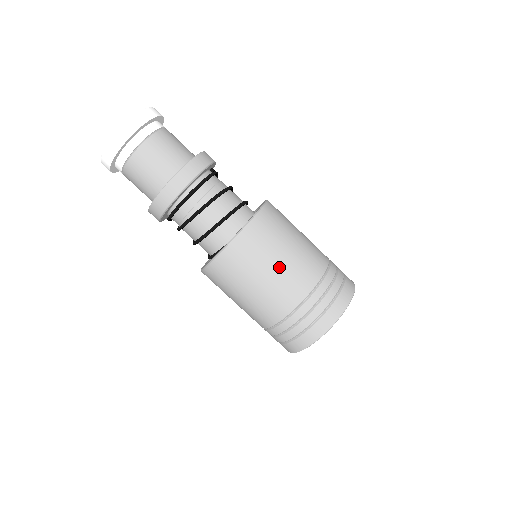
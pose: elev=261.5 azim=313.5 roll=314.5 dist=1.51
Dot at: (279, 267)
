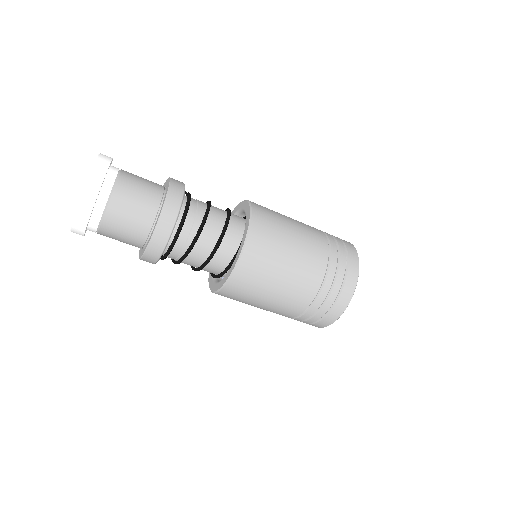
Dot at: (292, 258)
